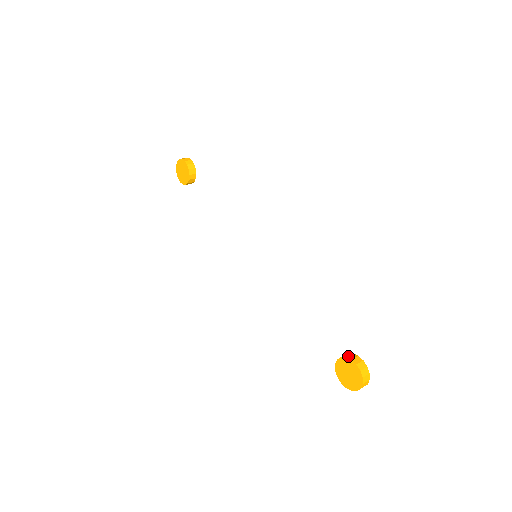
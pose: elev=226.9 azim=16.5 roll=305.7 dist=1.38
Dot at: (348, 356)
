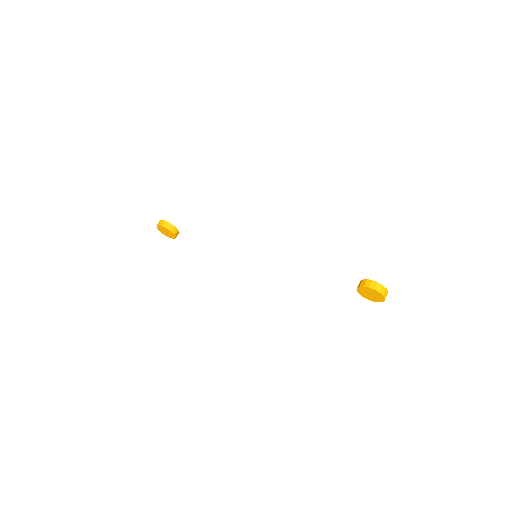
Dot at: (361, 285)
